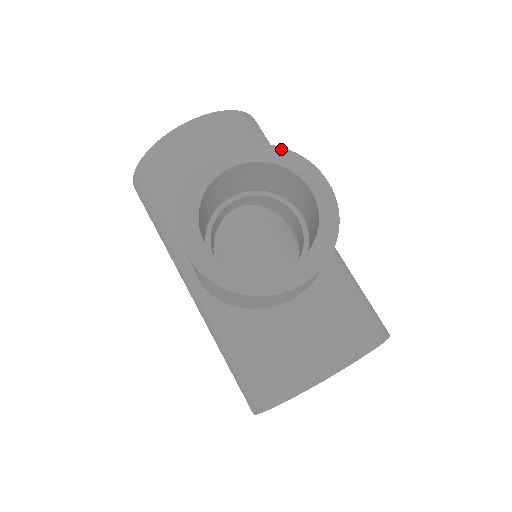
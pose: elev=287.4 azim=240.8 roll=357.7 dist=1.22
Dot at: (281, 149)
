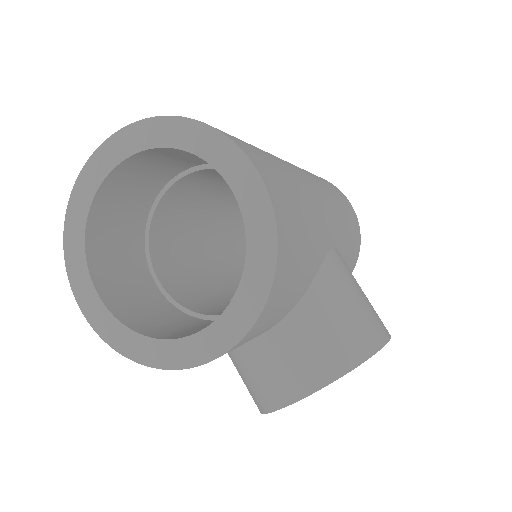
Dot at: occluded
